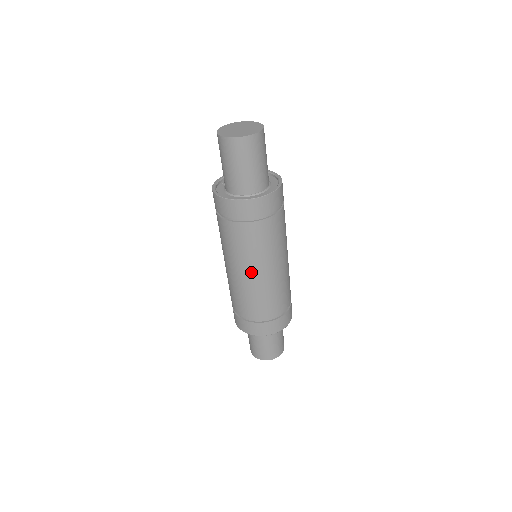
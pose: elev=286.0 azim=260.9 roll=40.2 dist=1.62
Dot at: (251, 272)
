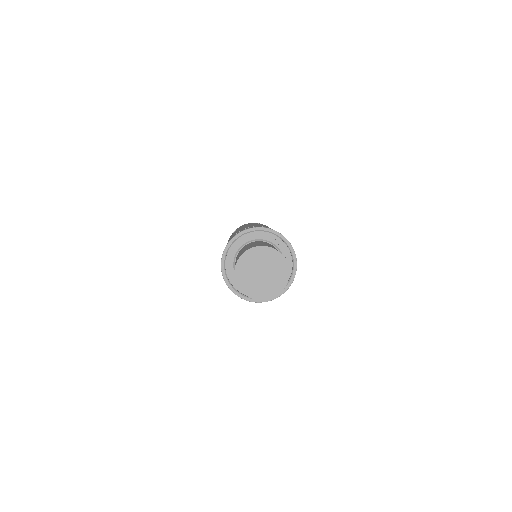
Dot at: occluded
